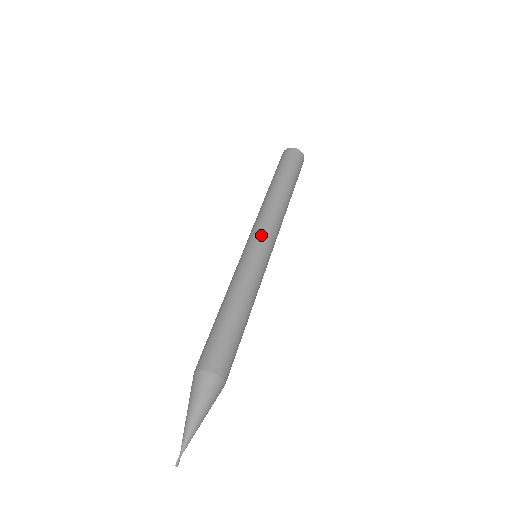
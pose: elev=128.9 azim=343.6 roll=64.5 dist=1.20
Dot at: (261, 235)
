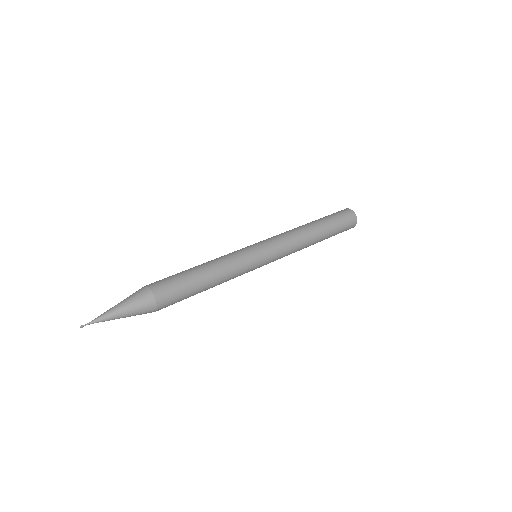
Dot at: (273, 248)
